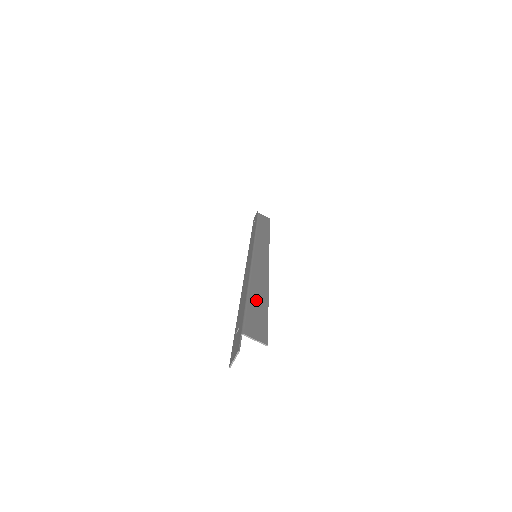
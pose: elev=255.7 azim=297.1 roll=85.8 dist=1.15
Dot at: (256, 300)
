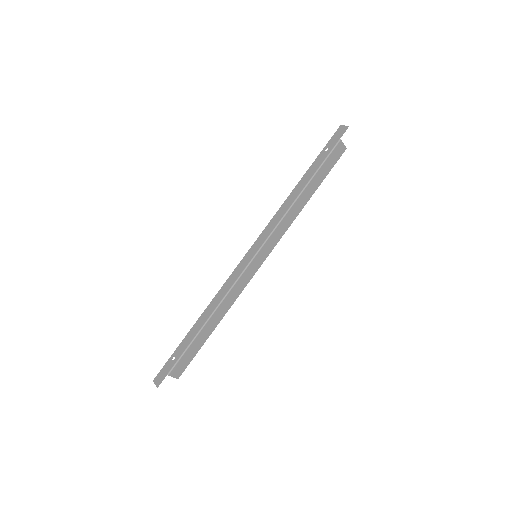
Dot at: (202, 336)
